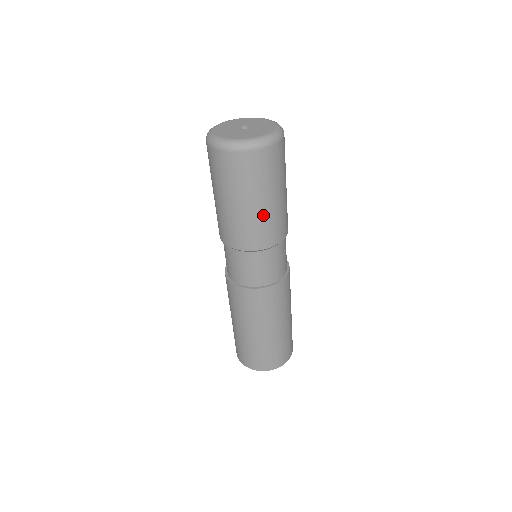
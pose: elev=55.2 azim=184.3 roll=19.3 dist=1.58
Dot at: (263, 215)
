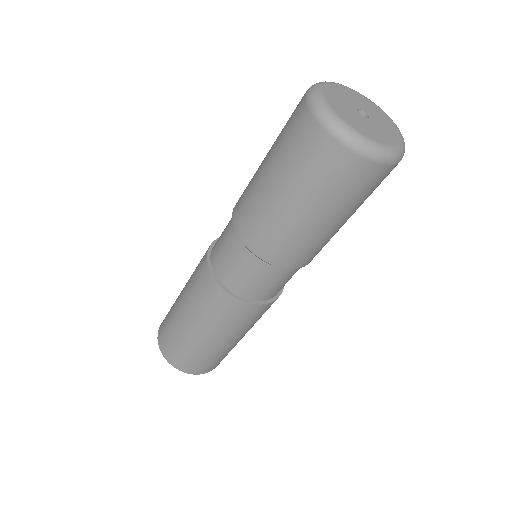
Dot at: occluded
